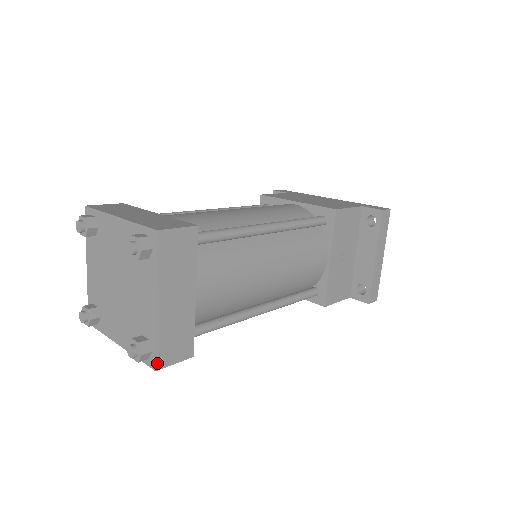
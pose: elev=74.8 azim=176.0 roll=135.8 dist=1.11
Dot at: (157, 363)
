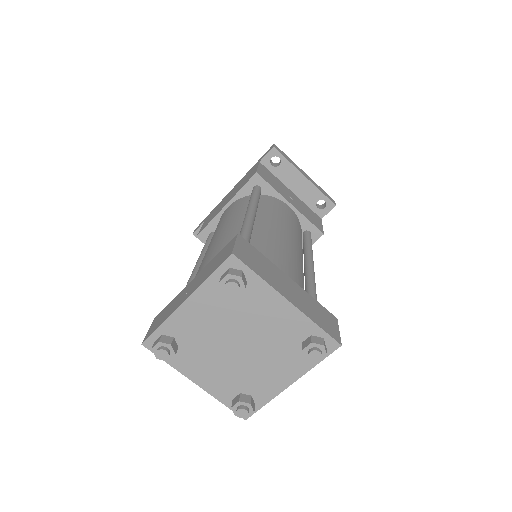
Dot at: (335, 340)
